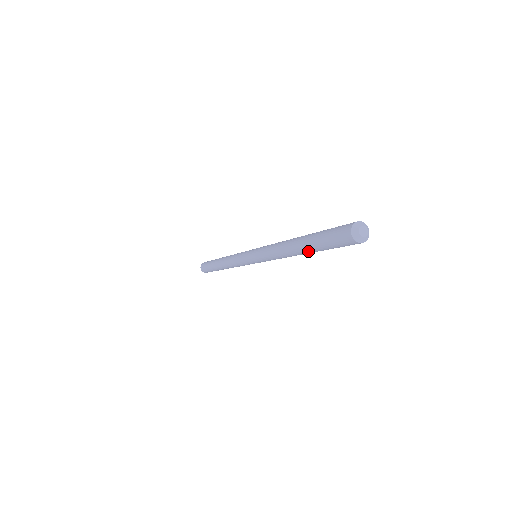
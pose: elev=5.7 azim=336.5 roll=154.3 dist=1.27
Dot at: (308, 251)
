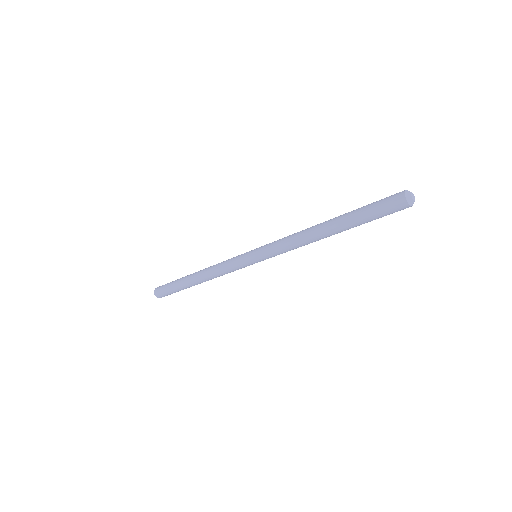
Dot at: (340, 220)
